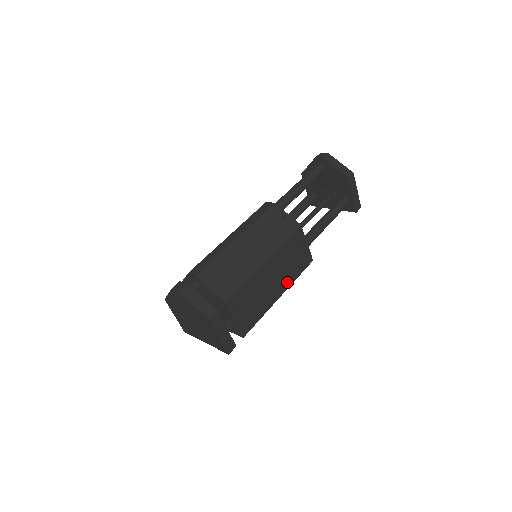
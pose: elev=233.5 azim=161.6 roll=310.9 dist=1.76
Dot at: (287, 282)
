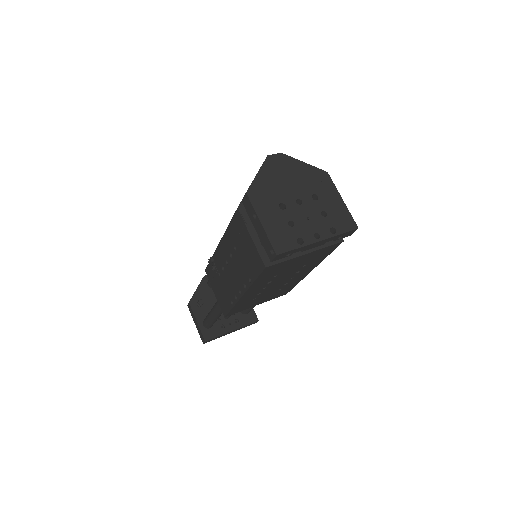
Dot at: occluded
